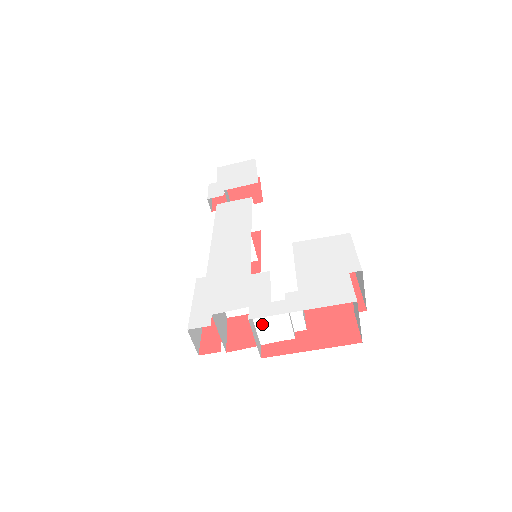
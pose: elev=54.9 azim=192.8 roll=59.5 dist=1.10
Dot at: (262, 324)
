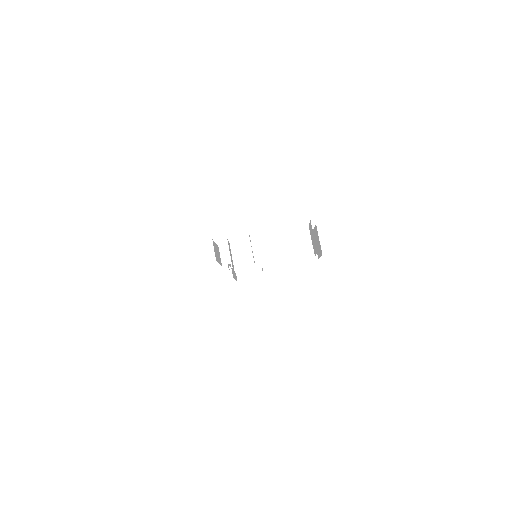
Dot at: (257, 248)
